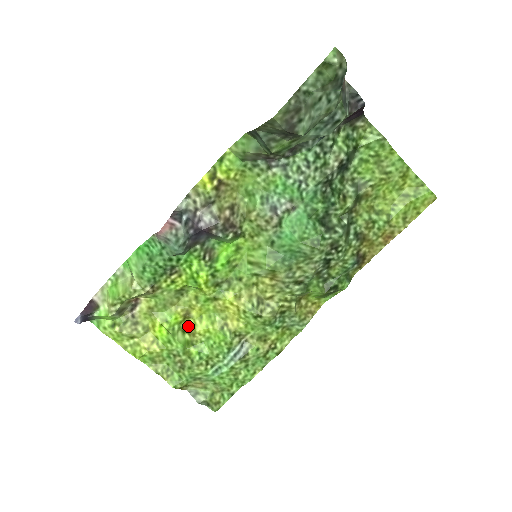
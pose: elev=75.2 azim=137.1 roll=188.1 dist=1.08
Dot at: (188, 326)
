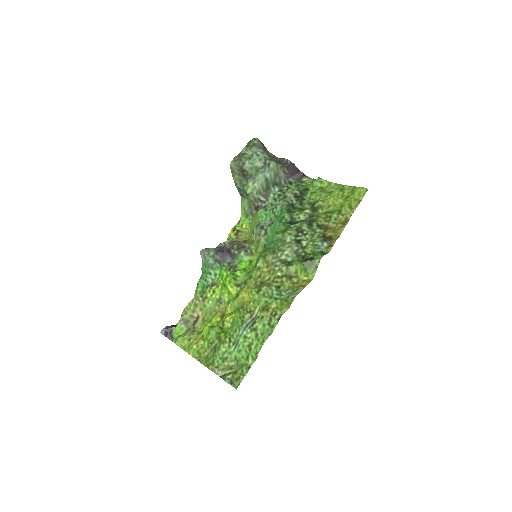
Dot at: (223, 322)
